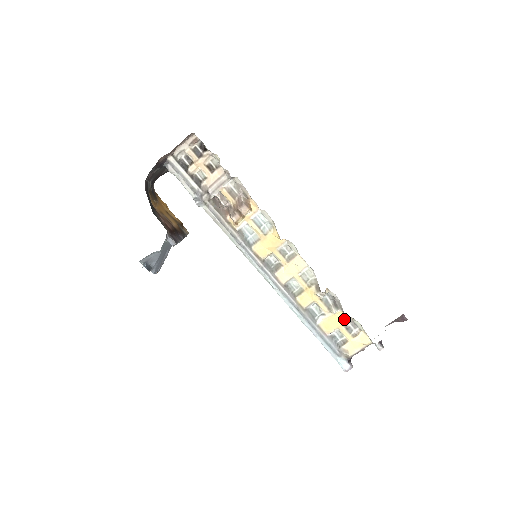
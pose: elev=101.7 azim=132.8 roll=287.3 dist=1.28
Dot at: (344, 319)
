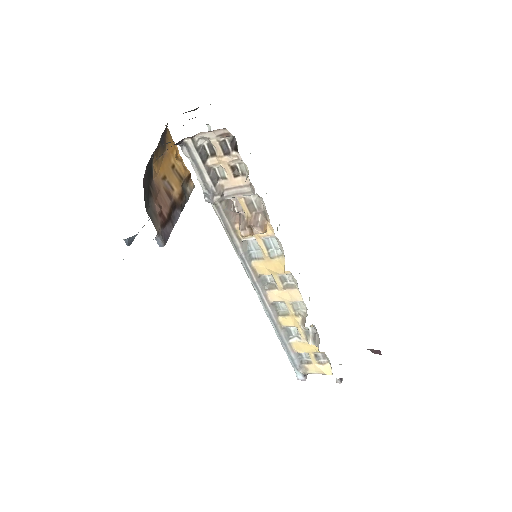
Dot at: (317, 351)
